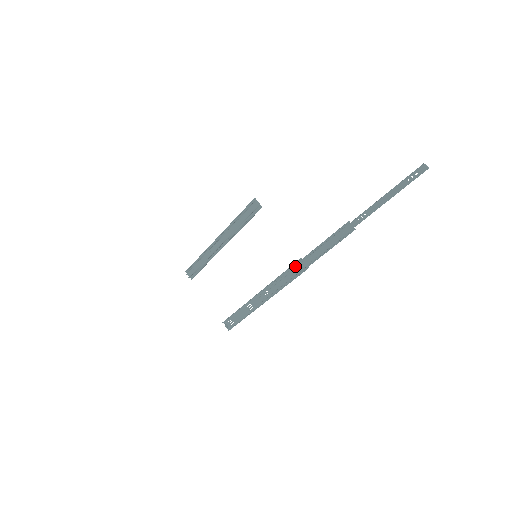
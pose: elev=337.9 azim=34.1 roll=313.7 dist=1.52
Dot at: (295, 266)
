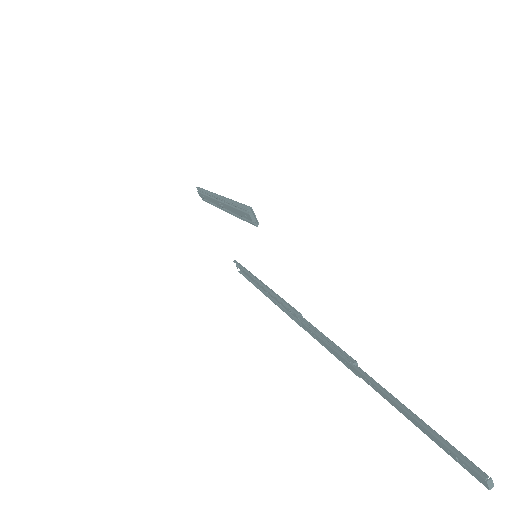
Dot at: (294, 311)
